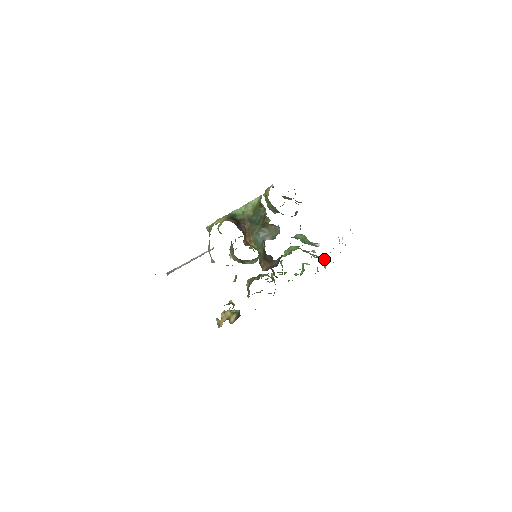
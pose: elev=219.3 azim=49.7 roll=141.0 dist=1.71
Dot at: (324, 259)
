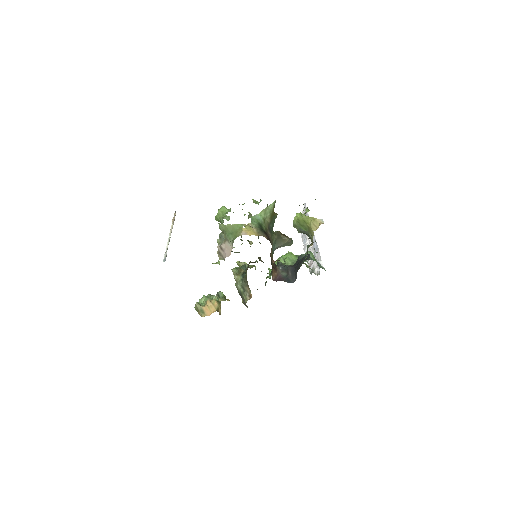
Dot at: occluded
